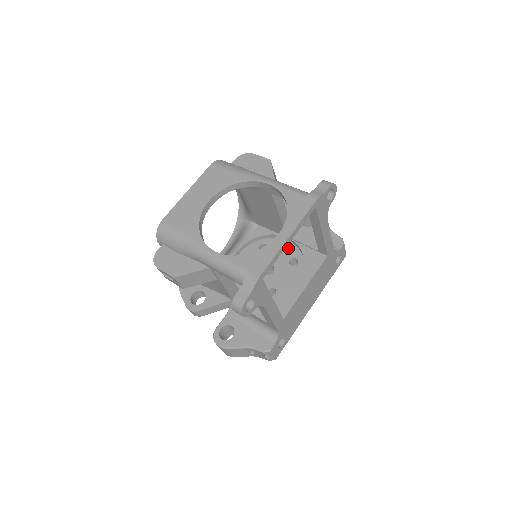
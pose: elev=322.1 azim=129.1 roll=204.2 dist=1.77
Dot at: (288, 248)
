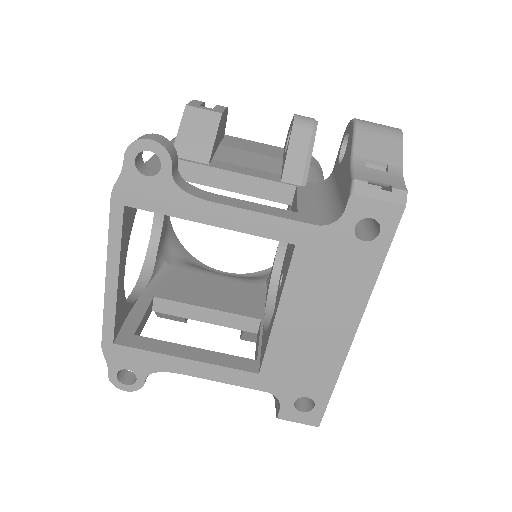
Dot at: occluded
